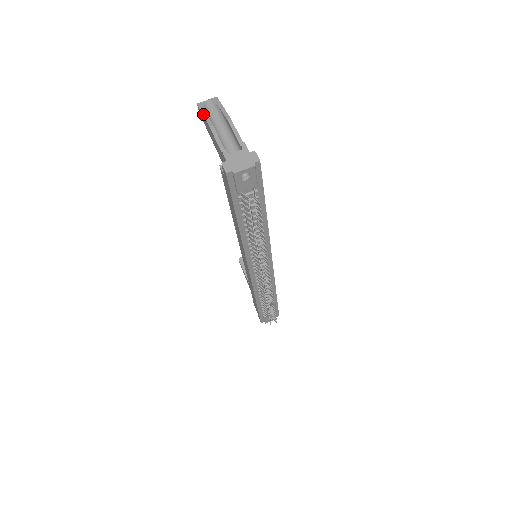
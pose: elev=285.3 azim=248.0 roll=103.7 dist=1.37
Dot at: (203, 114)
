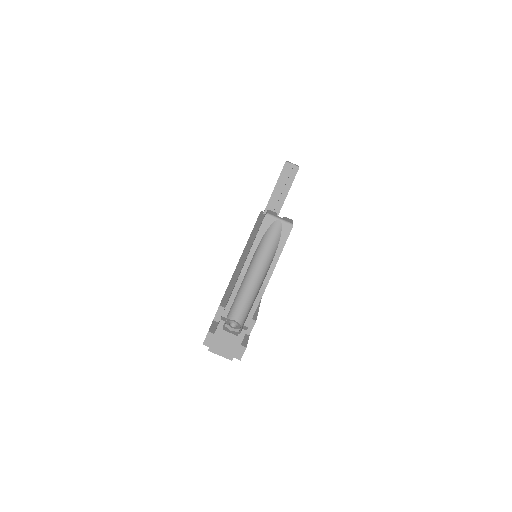
Dot at: (253, 245)
